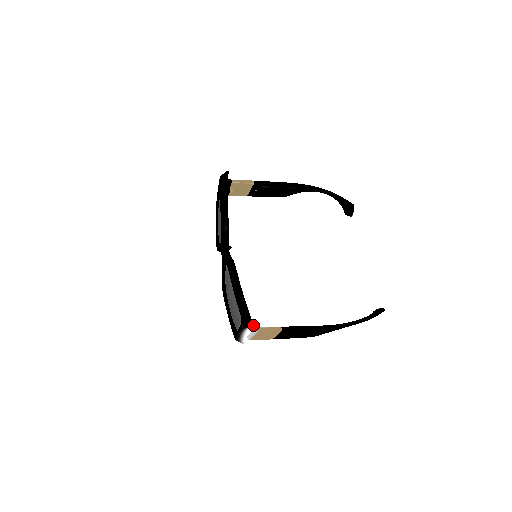
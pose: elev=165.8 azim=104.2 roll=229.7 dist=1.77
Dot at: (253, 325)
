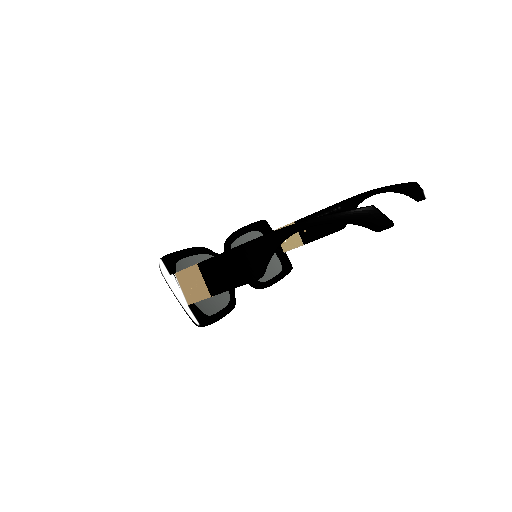
Dot at: (161, 259)
